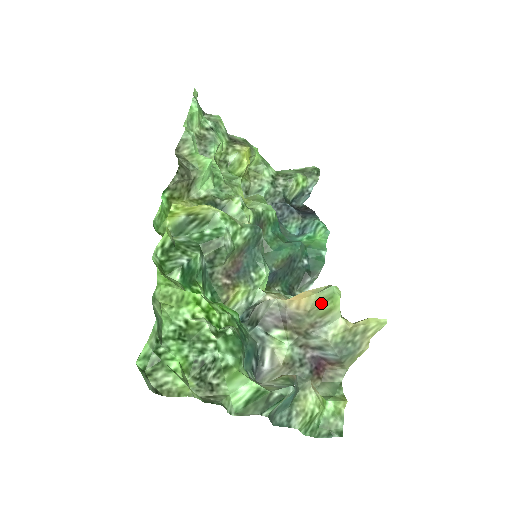
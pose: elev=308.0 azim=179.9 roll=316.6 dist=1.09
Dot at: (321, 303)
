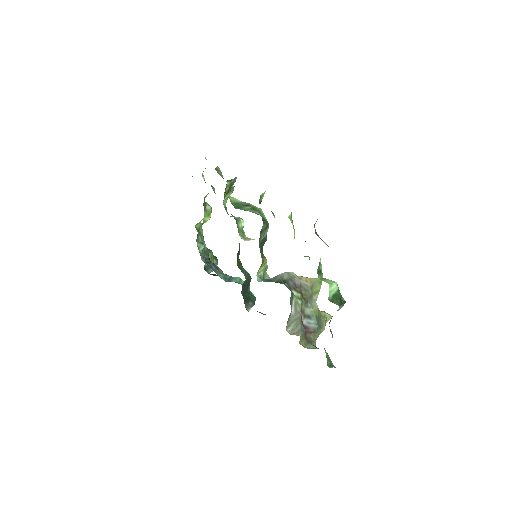
Dot at: (317, 283)
